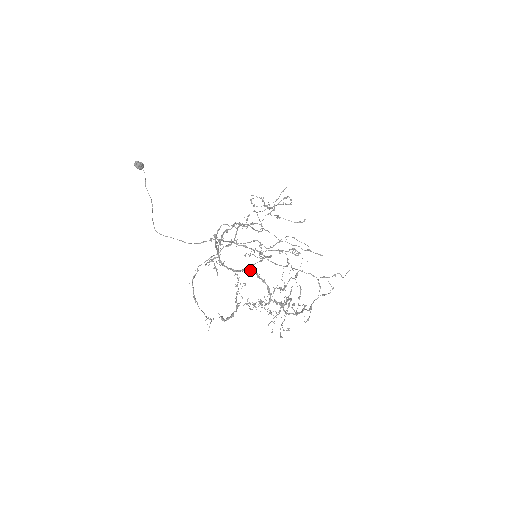
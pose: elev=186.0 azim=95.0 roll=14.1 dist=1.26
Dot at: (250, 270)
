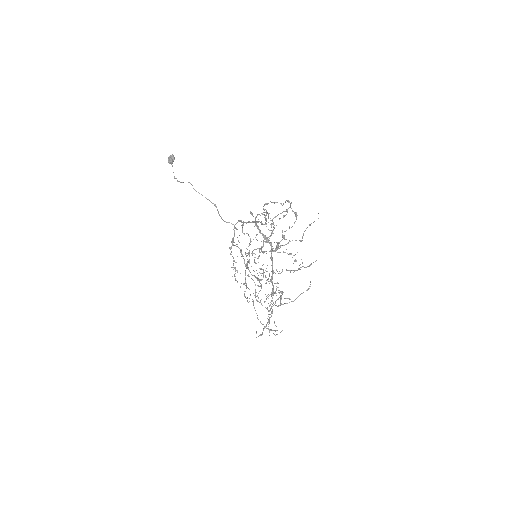
Dot at: occluded
